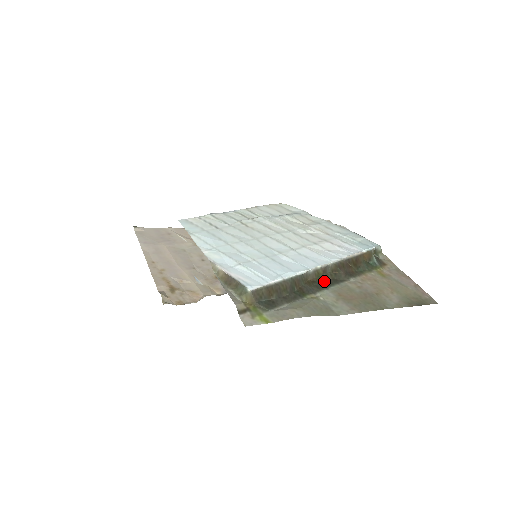
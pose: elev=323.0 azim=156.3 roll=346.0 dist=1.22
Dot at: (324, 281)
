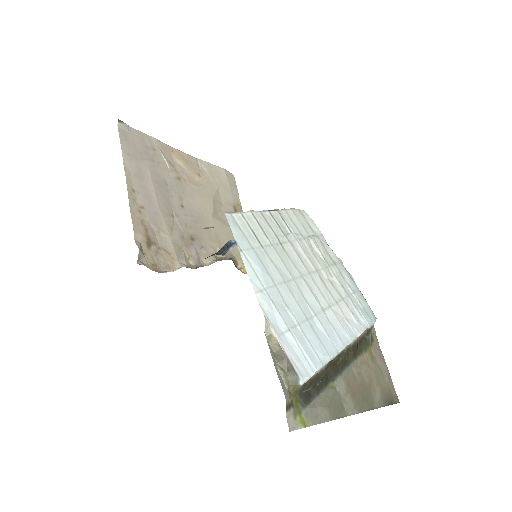
Dot at: (340, 362)
